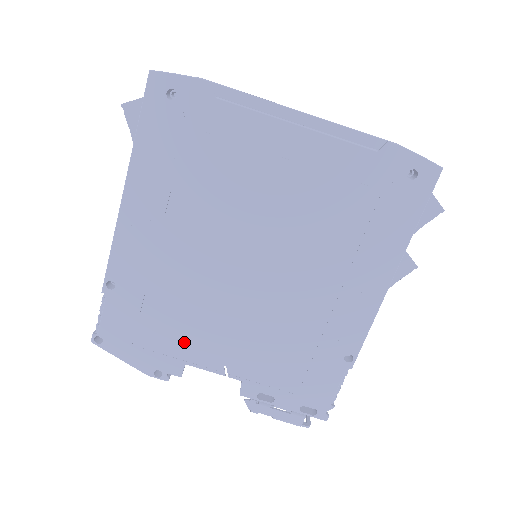
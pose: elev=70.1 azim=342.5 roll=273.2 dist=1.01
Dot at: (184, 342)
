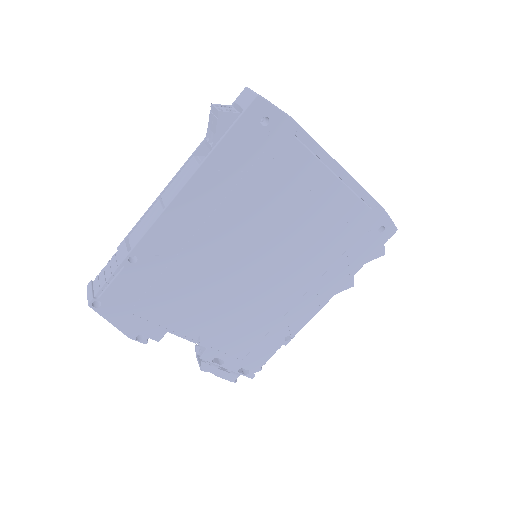
Dot at: (176, 315)
